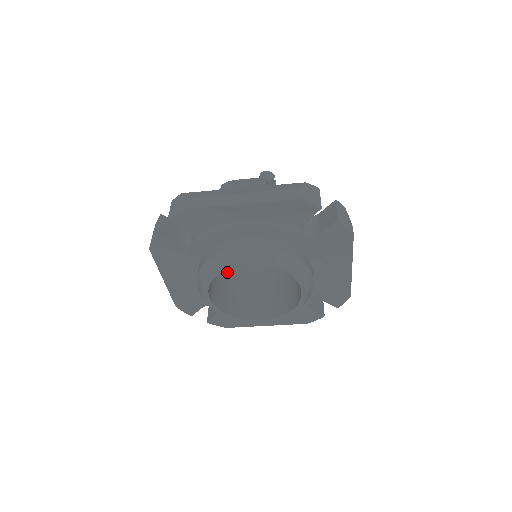
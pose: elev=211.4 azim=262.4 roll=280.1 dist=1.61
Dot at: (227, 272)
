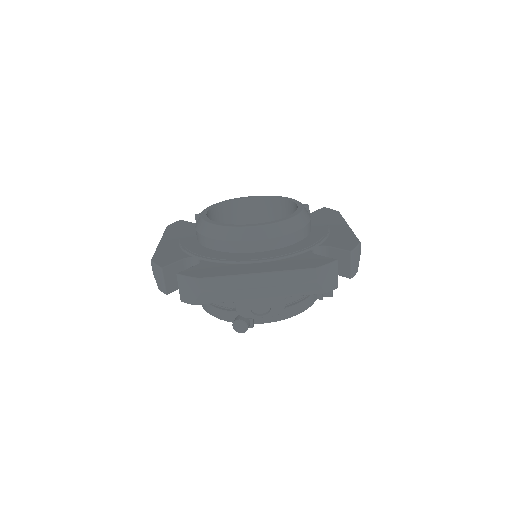
Dot at: occluded
